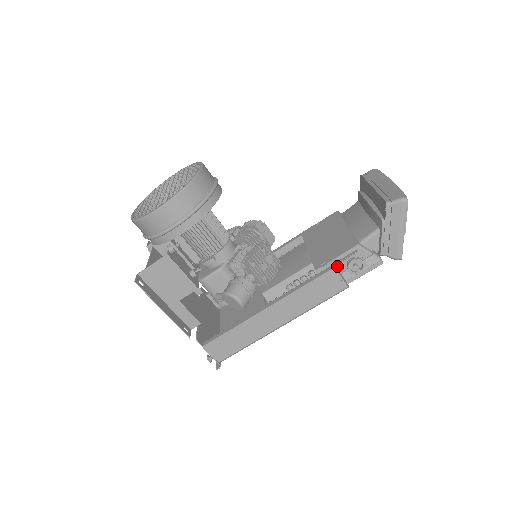
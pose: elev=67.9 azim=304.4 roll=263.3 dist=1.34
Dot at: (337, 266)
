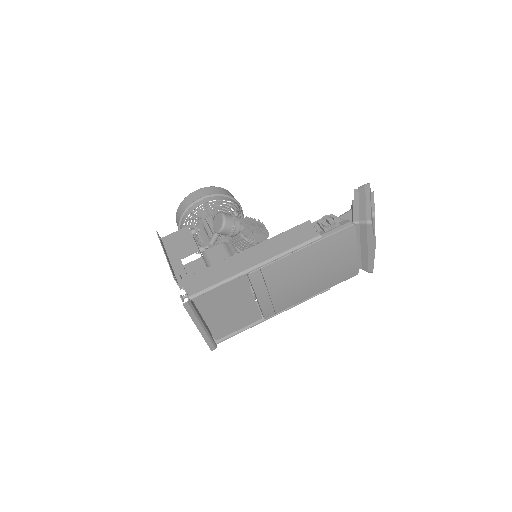
Dot at: occluded
